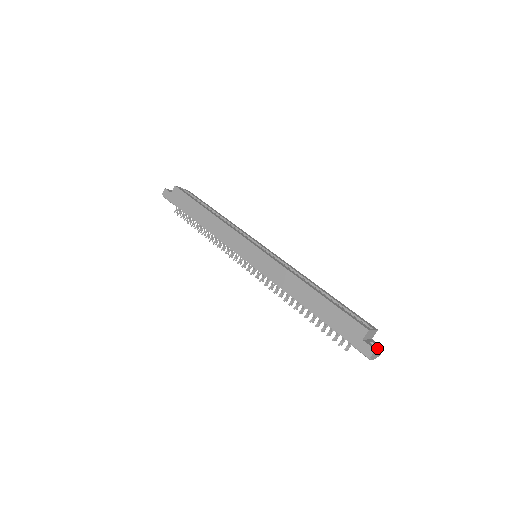
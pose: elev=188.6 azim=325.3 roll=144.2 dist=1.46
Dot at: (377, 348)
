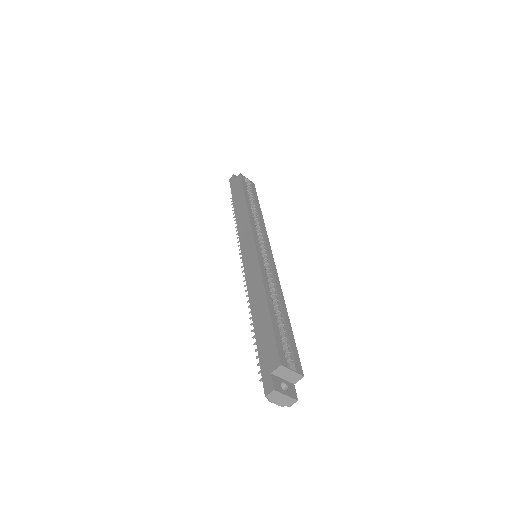
Dot at: (282, 391)
